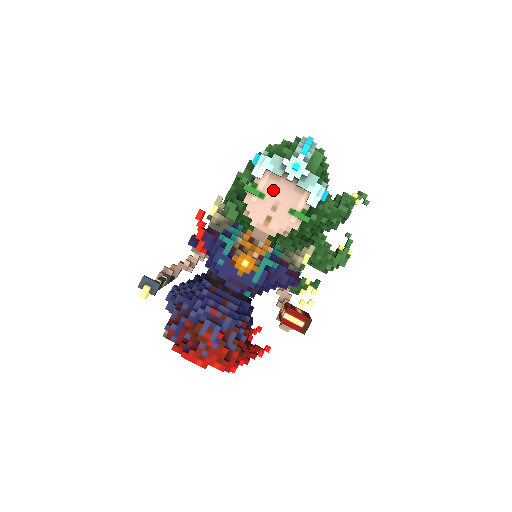
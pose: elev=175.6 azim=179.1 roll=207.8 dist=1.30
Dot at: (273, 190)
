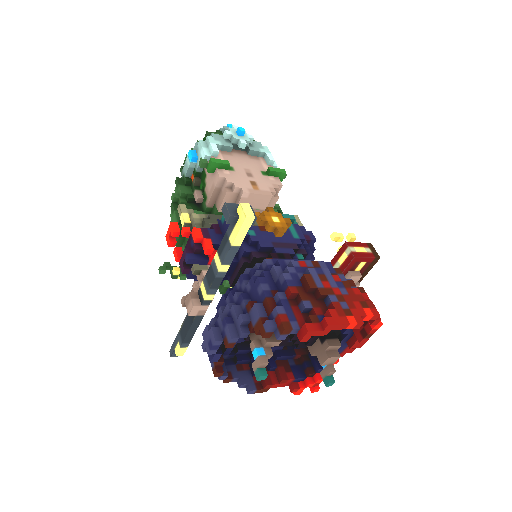
Dot at: (234, 162)
